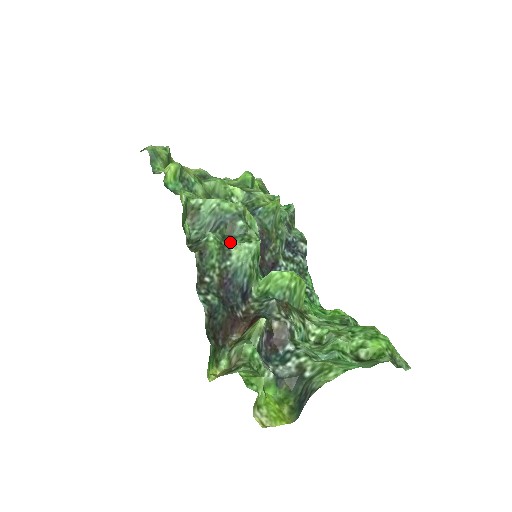
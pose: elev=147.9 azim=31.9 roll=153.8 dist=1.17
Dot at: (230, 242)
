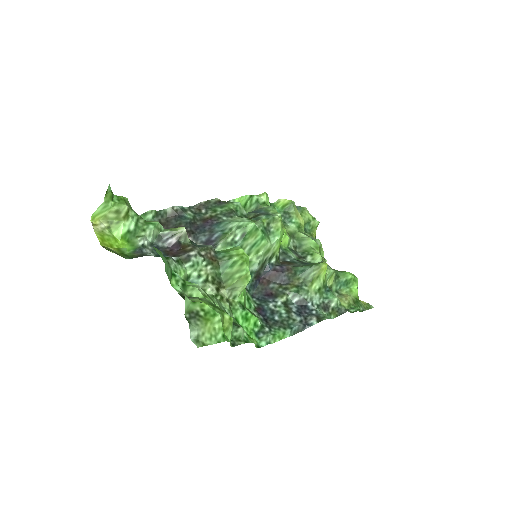
Dot at: occluded
